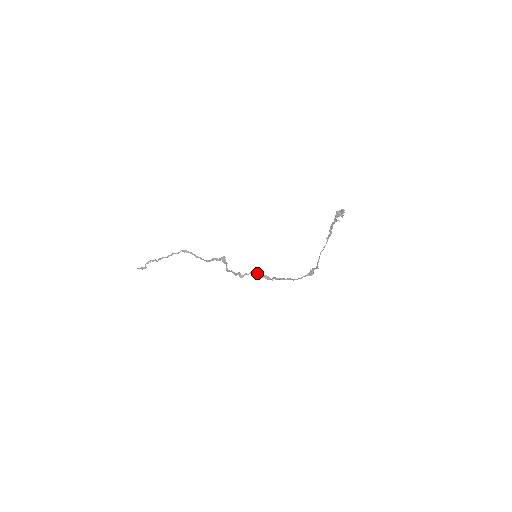
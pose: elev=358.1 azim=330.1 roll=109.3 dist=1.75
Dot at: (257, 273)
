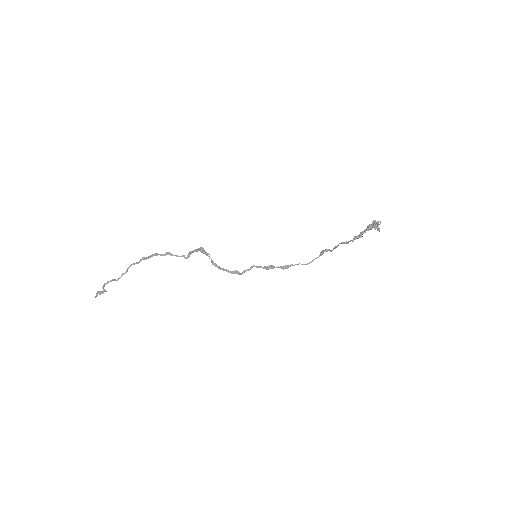
Dot at: (259, 267)
